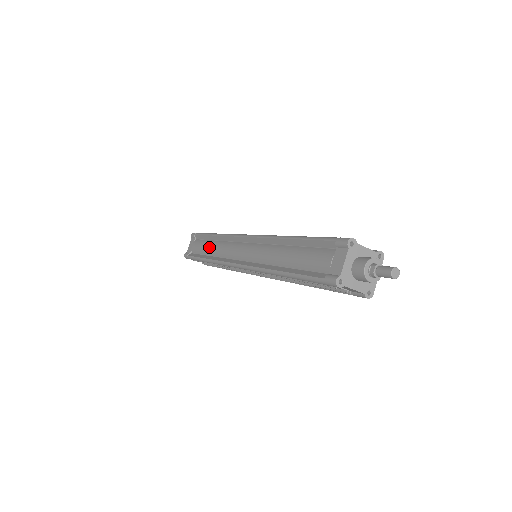
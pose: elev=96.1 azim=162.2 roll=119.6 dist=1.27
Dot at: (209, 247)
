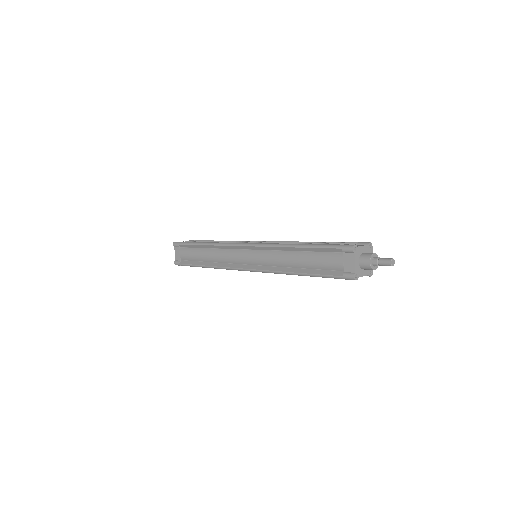
Dot at: (204, 255)
